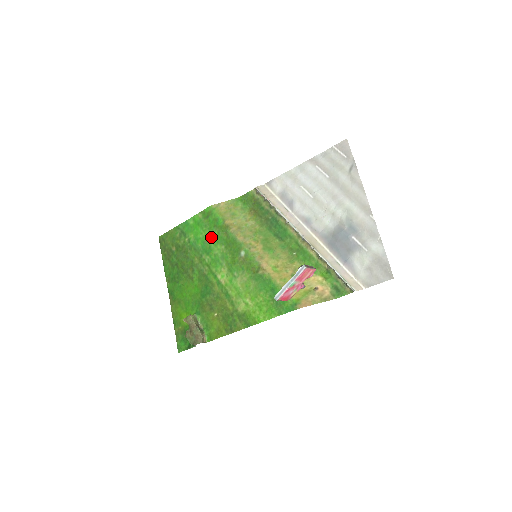
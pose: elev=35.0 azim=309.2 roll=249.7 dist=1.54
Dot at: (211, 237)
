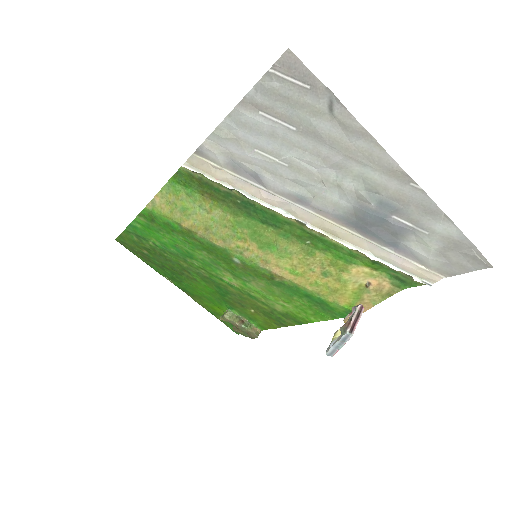
Dot at: (179, 242)
